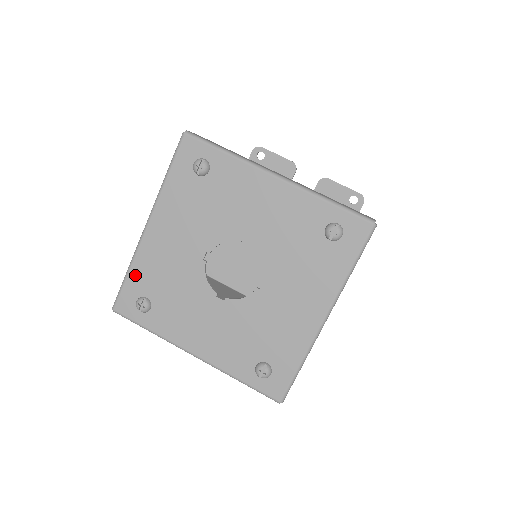
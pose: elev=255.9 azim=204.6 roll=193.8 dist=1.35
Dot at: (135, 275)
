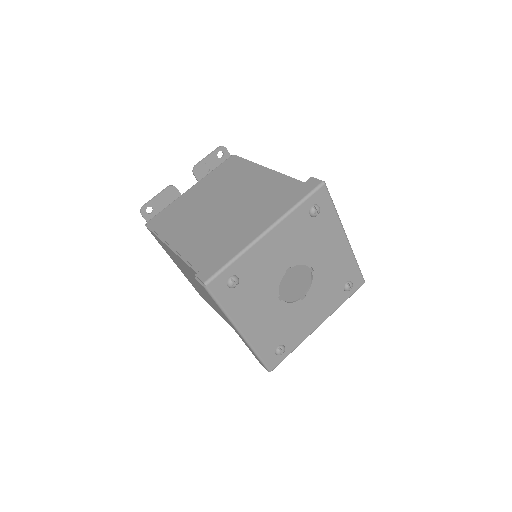
Dot at: (262, 351)
